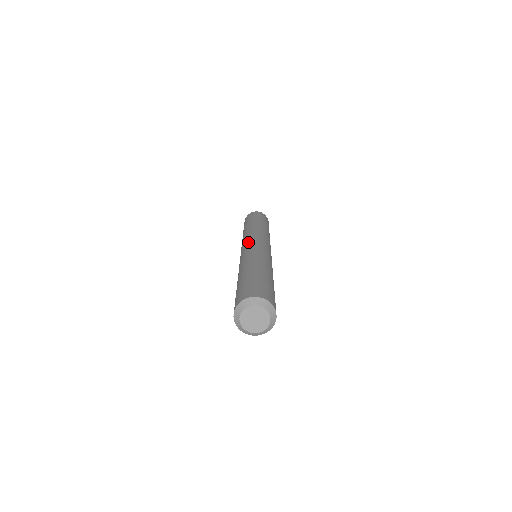
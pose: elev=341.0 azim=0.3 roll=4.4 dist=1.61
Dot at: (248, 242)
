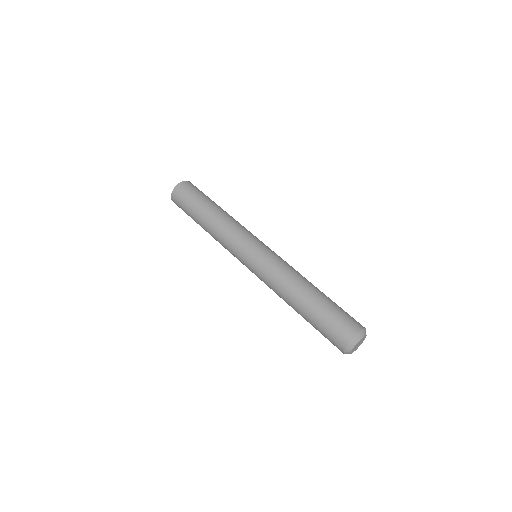
Dot at: (255, 245)
